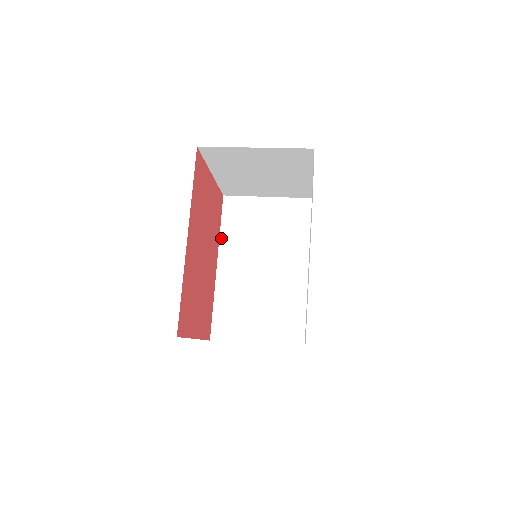
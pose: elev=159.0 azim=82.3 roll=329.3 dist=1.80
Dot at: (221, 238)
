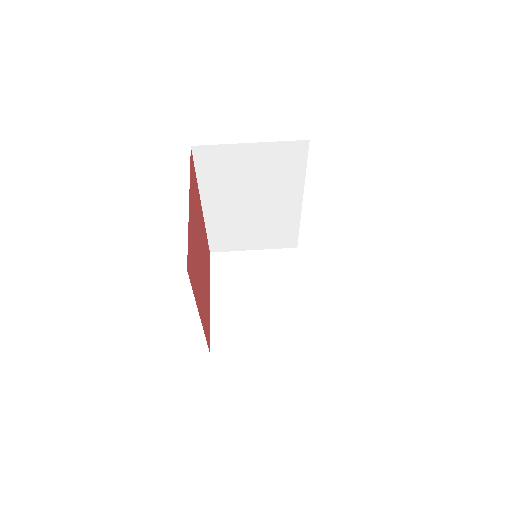
Dot at: (200, 186)
